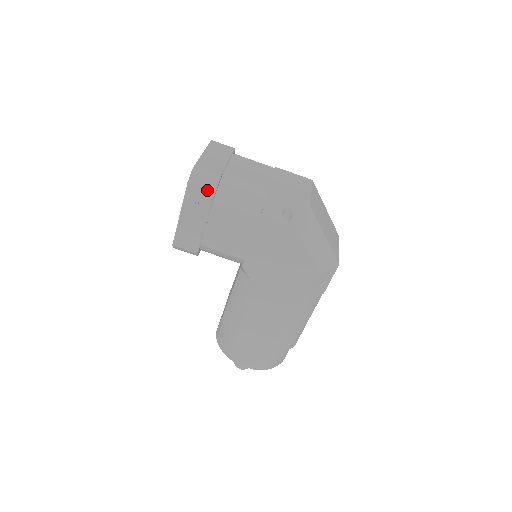
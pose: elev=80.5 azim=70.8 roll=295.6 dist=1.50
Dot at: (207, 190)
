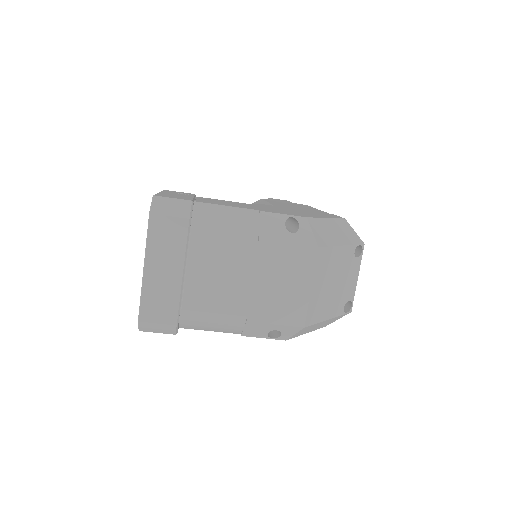
Dot at: (166, 333)
